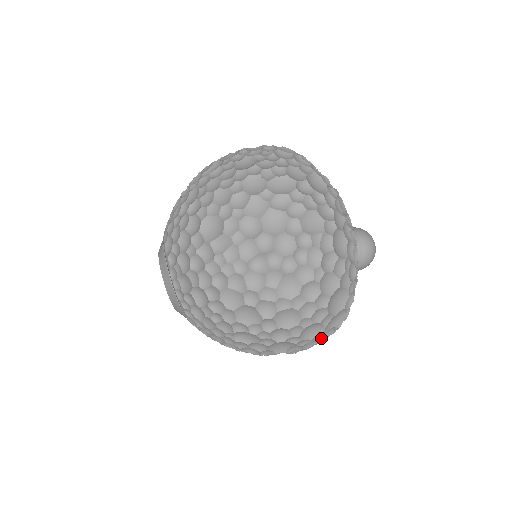
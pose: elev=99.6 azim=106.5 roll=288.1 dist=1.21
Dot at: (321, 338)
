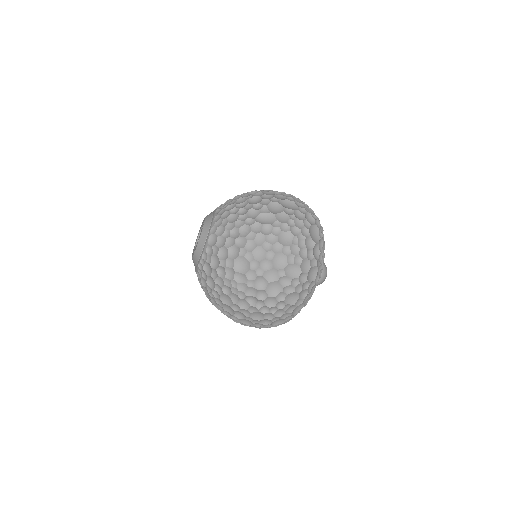
Dot at: occluded
